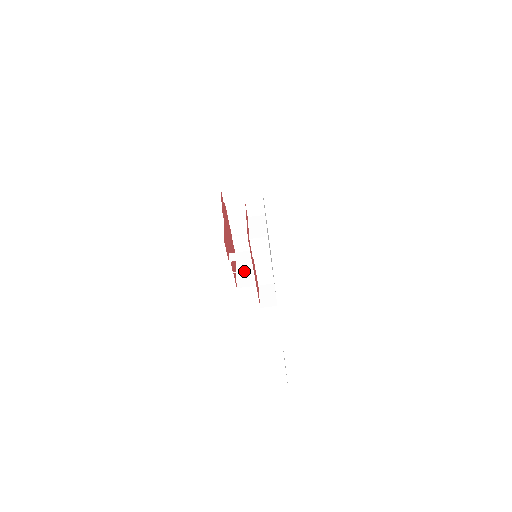
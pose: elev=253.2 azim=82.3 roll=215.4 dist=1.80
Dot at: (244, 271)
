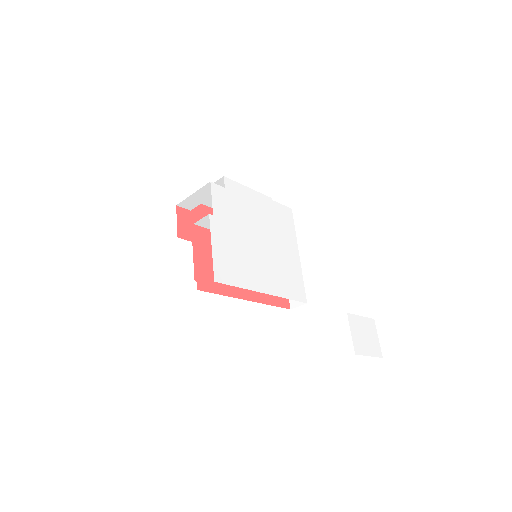
Dot at: occluded
